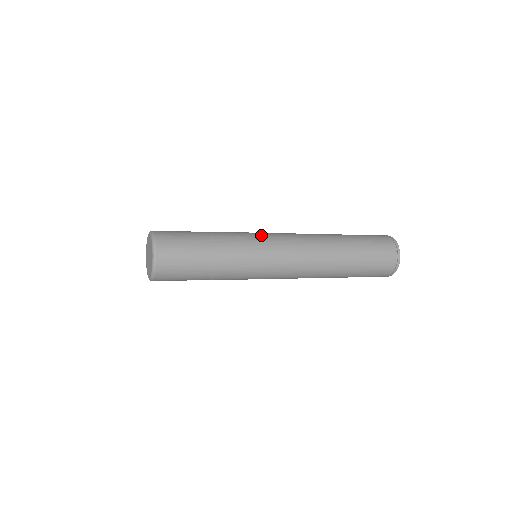
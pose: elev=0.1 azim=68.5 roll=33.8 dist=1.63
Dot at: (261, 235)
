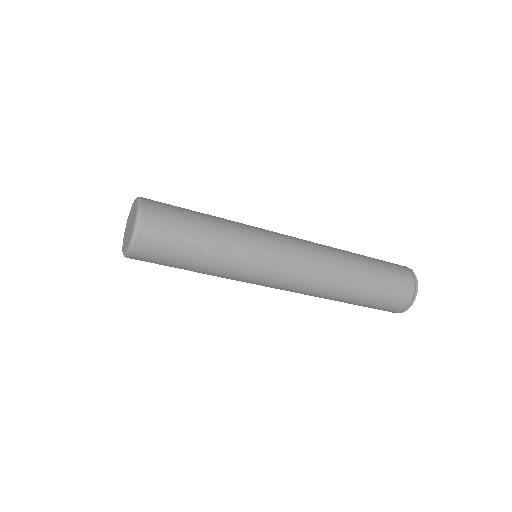
Dot at: (270, 238)
